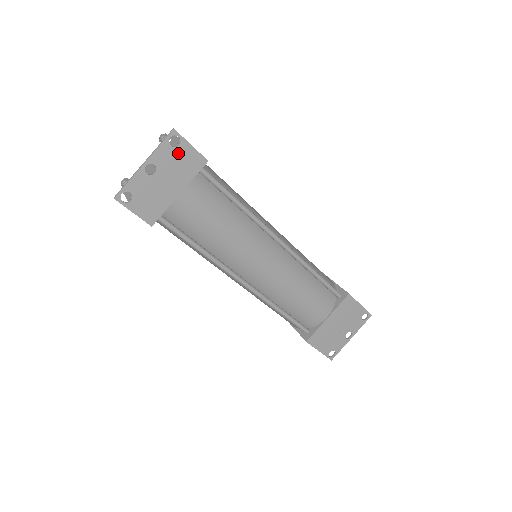
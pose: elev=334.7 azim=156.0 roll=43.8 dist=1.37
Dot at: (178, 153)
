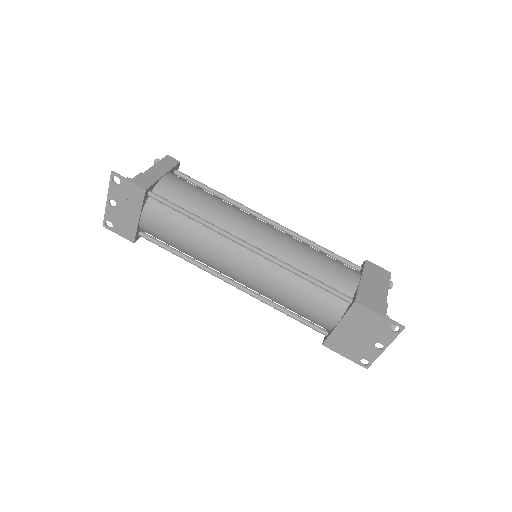
Dot at: (123, 188)
